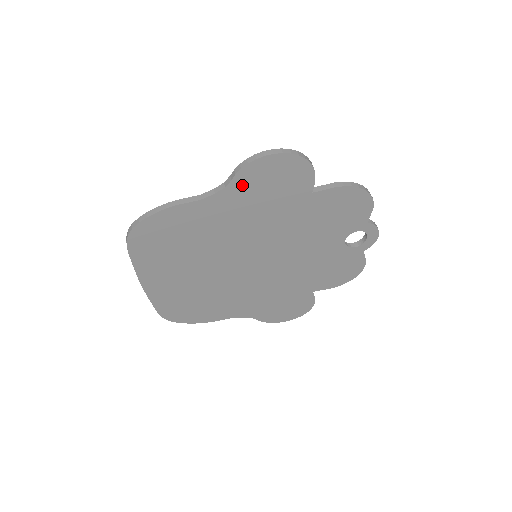
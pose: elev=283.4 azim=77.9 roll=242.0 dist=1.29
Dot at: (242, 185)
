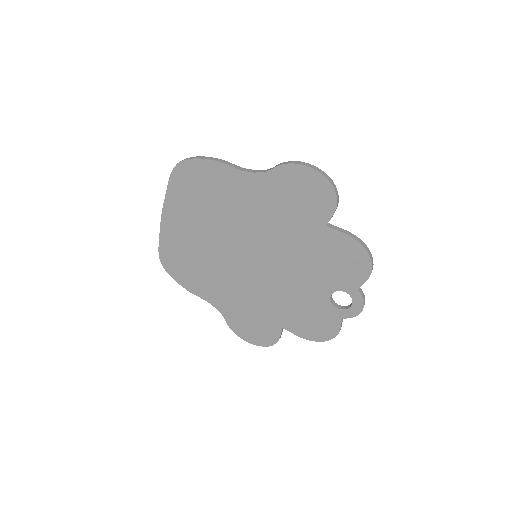
Dot at: (277, 179)
